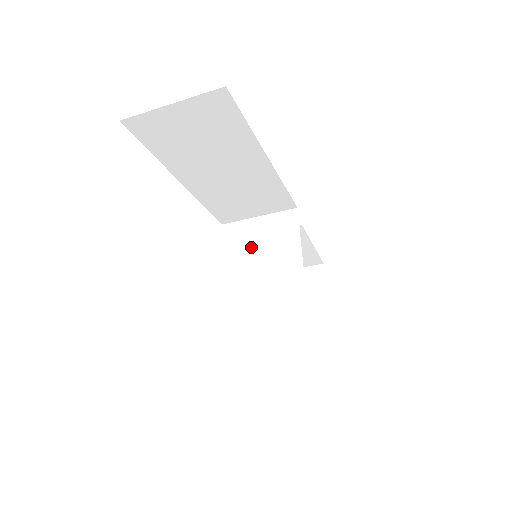
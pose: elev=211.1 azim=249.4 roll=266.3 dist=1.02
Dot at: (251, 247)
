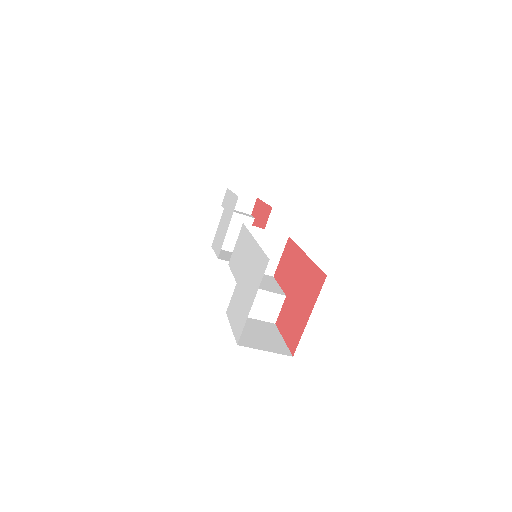
Dot at: occluded
